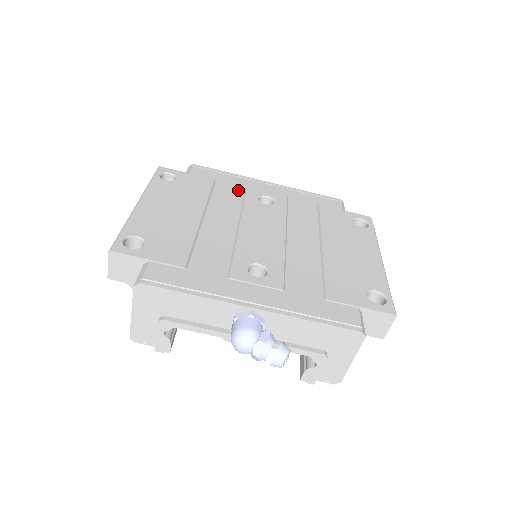
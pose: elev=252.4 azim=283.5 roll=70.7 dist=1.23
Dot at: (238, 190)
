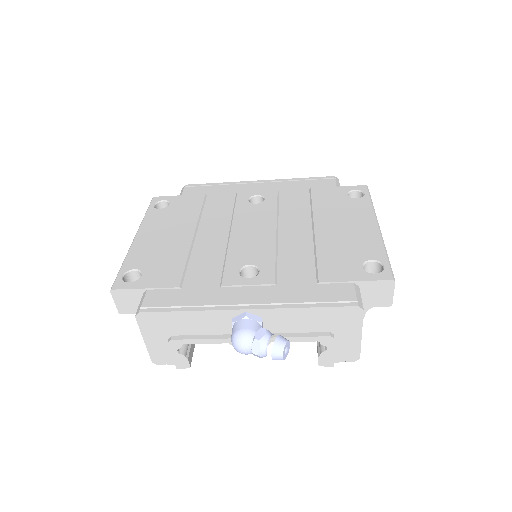
Dot at: (229, 197)
